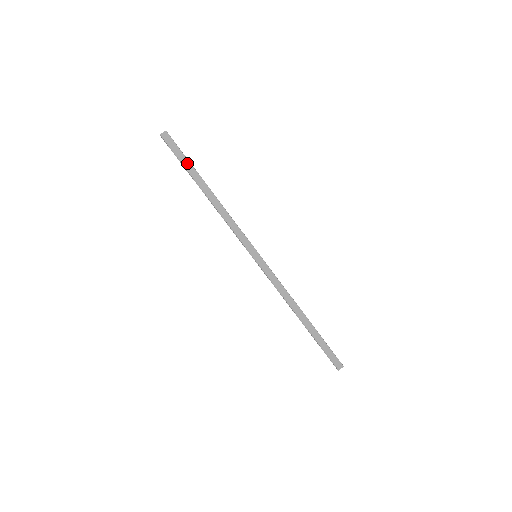
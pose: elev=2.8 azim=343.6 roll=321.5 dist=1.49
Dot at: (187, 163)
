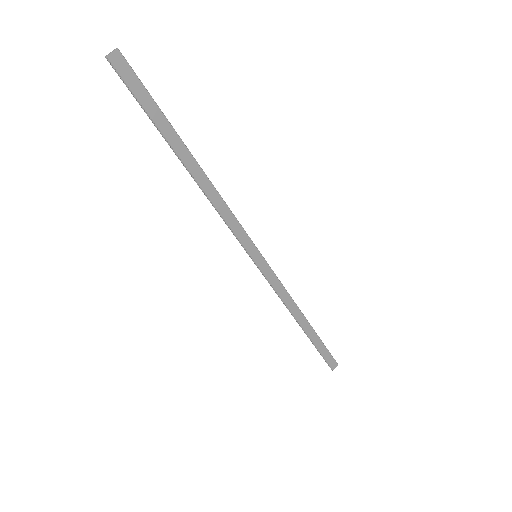
Dot at: (158, 115)
